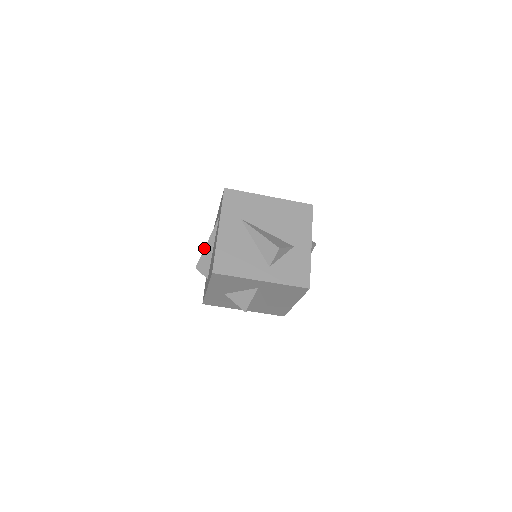
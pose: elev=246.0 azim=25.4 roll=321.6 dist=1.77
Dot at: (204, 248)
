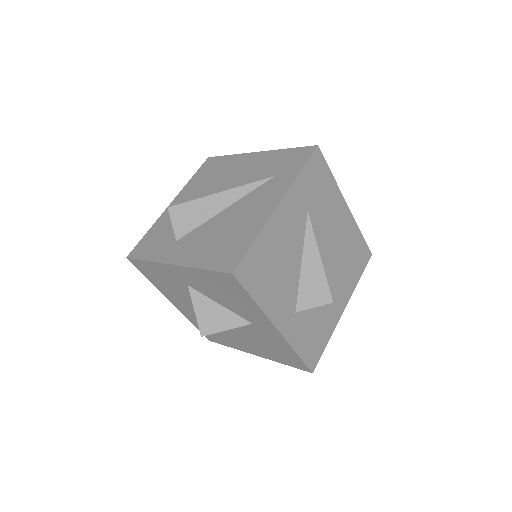
Dot at: occluded
